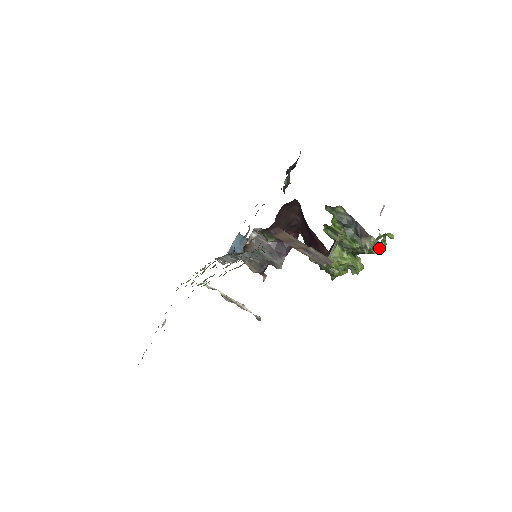
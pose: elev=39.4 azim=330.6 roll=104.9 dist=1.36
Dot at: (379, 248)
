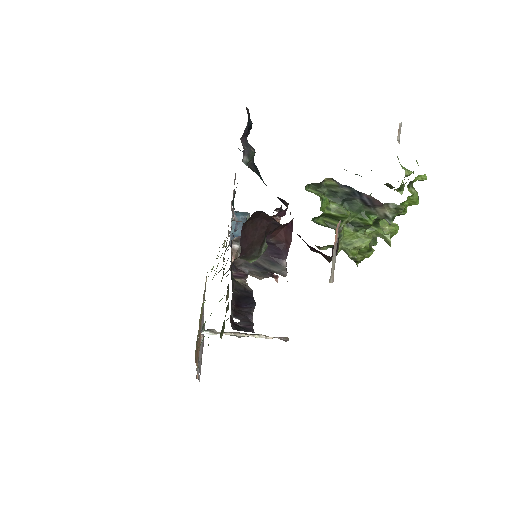
Dot at: (408, 205)
